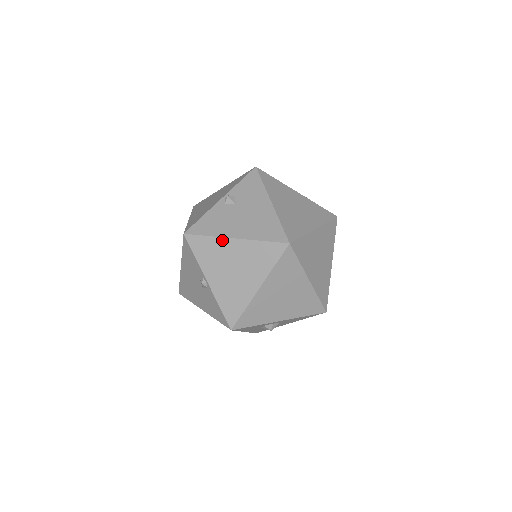
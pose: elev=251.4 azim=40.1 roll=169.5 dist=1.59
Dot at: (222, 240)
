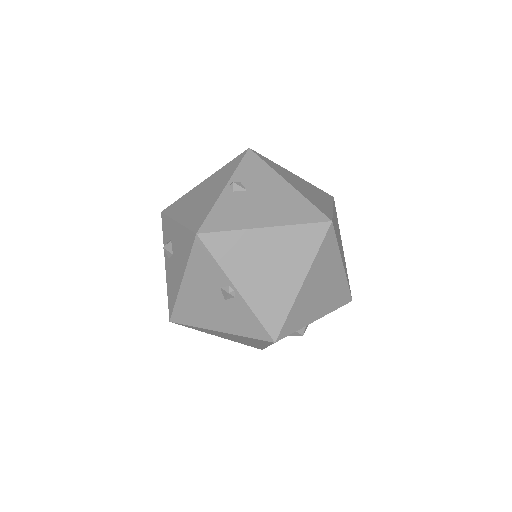
Dot at: (249, 232)
